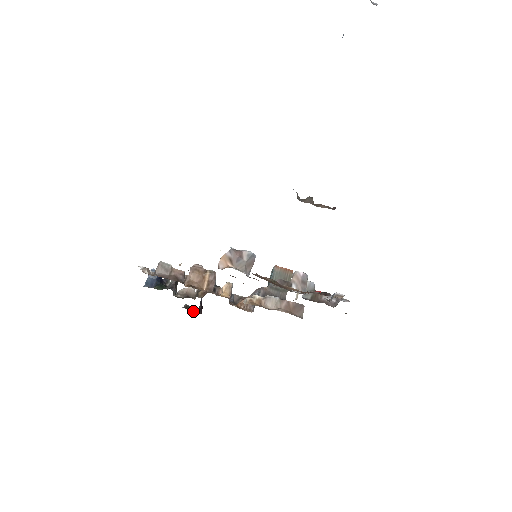
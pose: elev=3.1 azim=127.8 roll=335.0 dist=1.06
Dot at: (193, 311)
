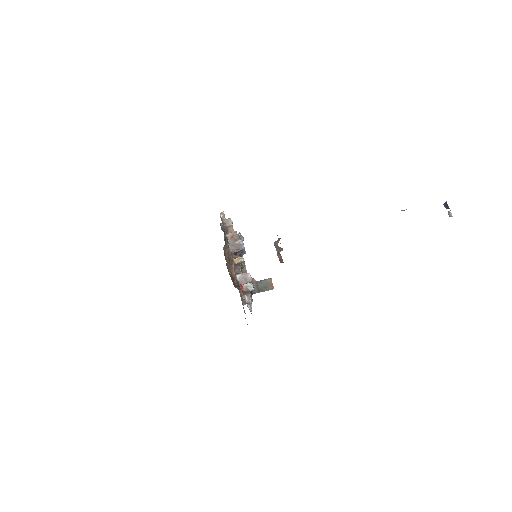
Dot at: occluded
